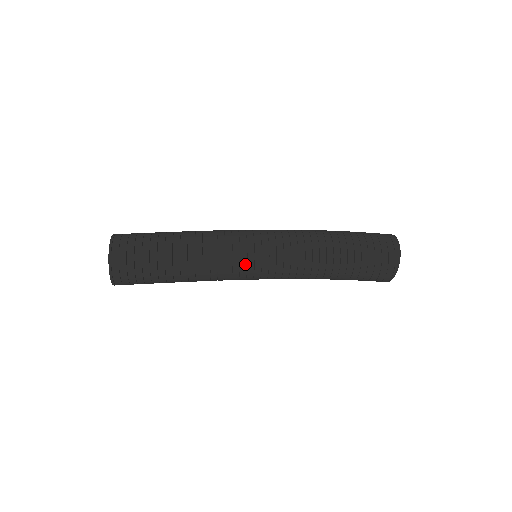
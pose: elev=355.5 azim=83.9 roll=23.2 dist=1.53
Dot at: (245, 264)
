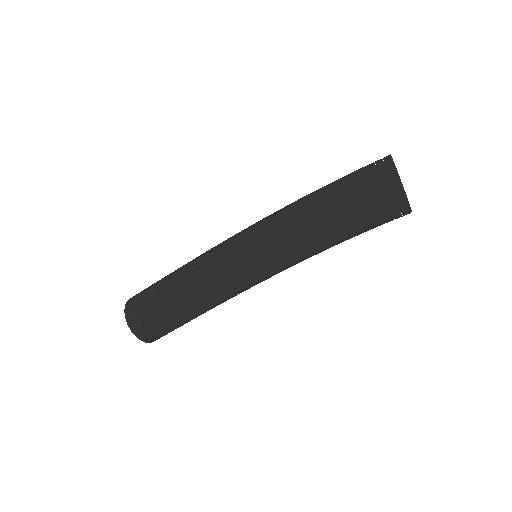
Dot at: (230, 254)
